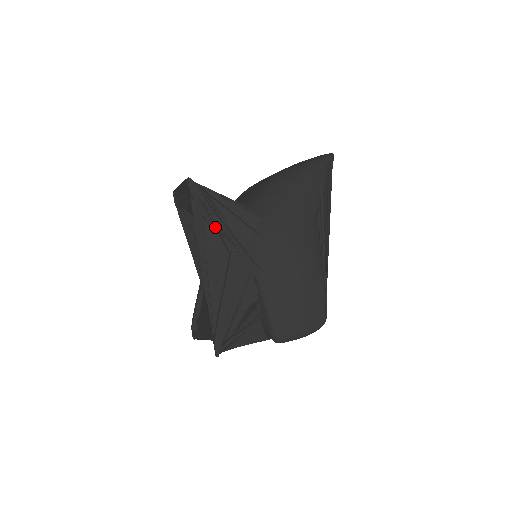
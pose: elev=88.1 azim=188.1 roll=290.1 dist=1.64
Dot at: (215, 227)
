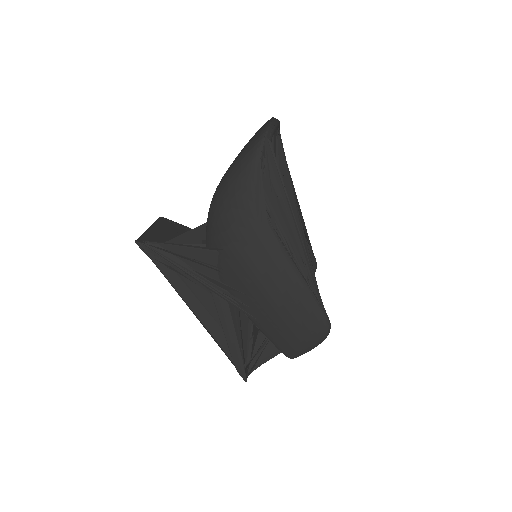
Dot at: (184, 275)
